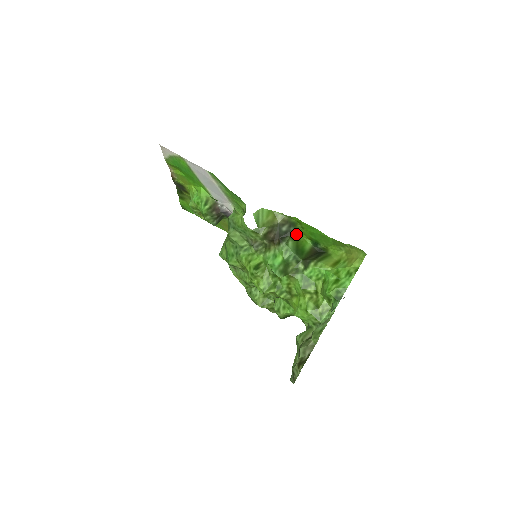
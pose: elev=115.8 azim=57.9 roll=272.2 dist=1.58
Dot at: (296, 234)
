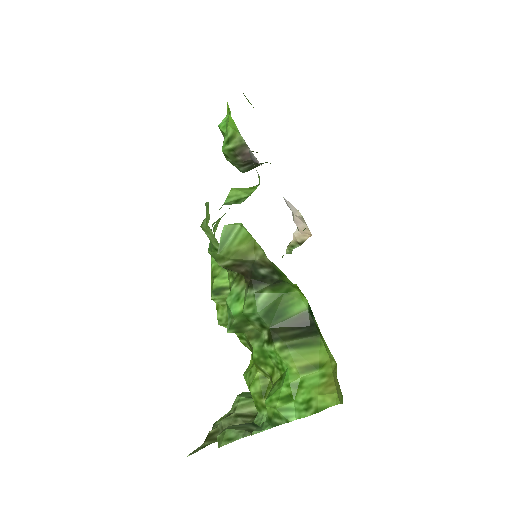
Dot at: (285, 284)
